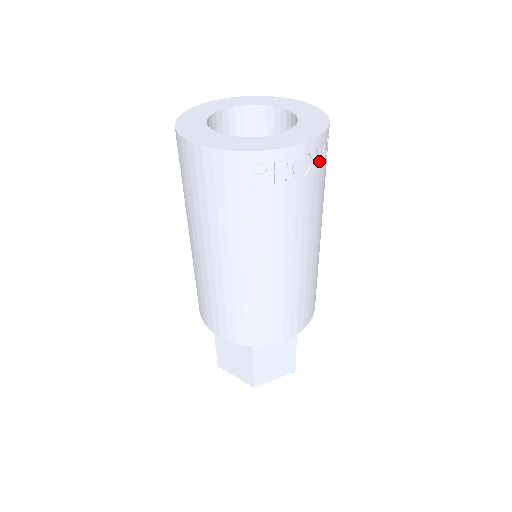
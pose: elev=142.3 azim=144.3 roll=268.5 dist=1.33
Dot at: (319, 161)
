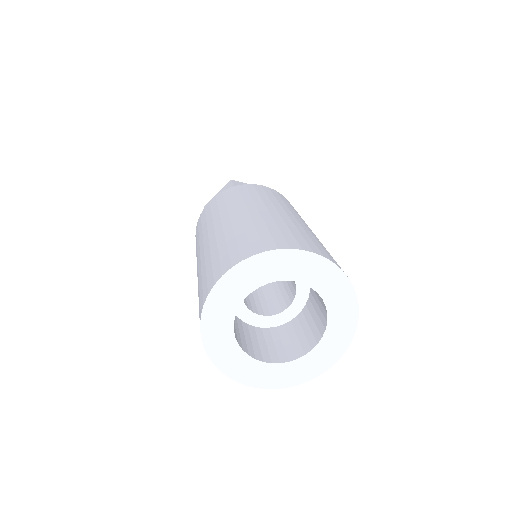
Dot at: occluded
